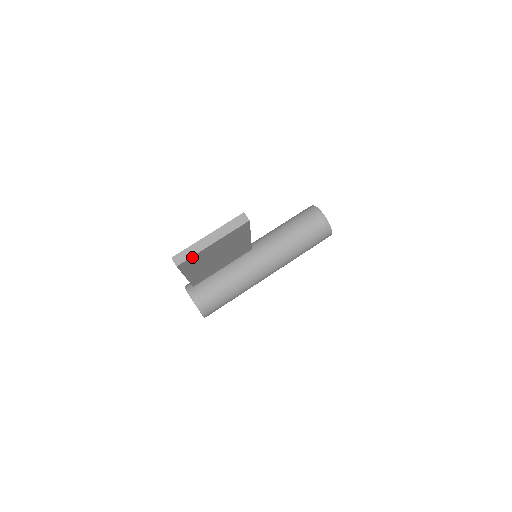
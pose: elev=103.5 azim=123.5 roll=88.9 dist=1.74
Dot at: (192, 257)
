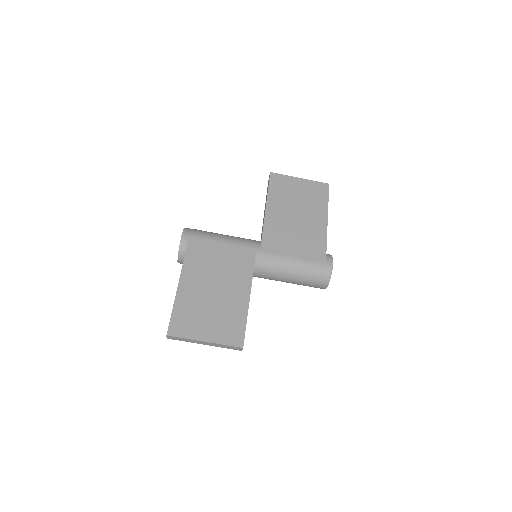
Dot at: (183, 339)
